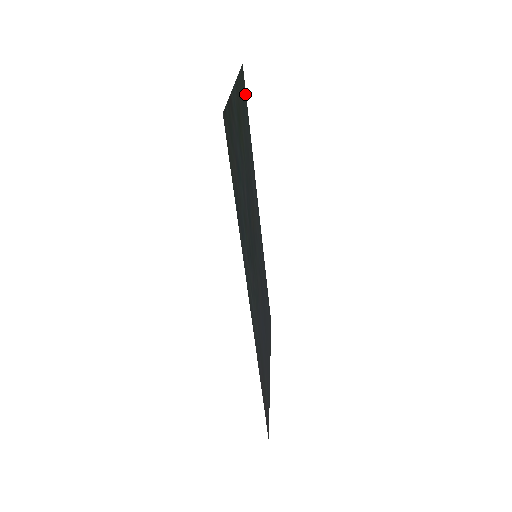
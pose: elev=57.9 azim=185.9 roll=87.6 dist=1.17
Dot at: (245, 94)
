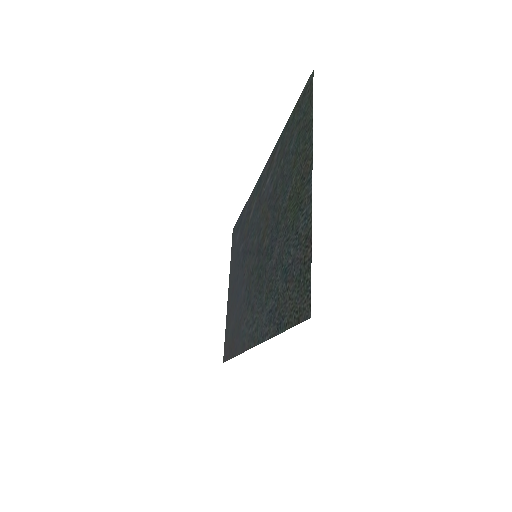
Dot at: (301, 100)
